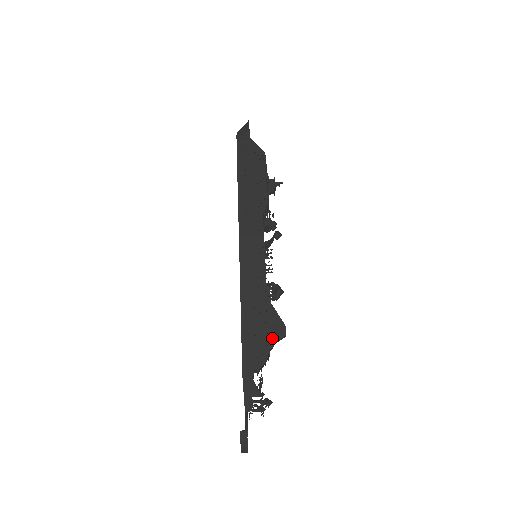
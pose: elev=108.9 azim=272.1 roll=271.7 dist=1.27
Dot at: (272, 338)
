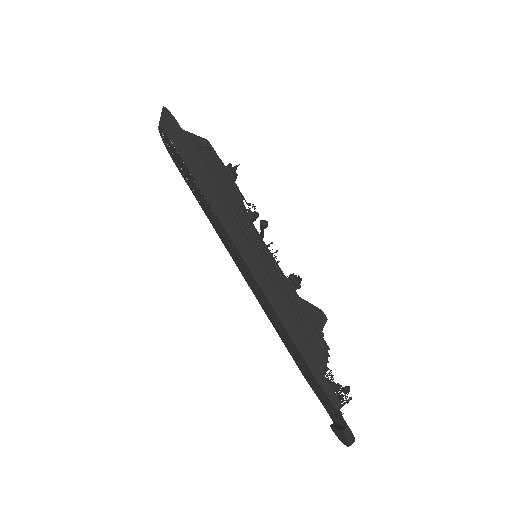
Dot at: (319, 329)
